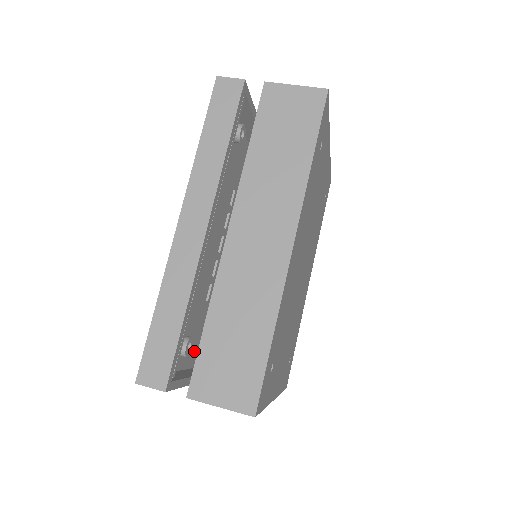
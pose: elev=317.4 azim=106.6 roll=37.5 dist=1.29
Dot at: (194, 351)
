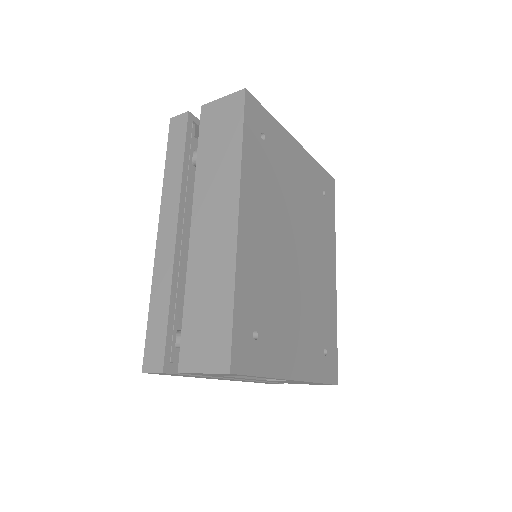
Dot at: occluded
